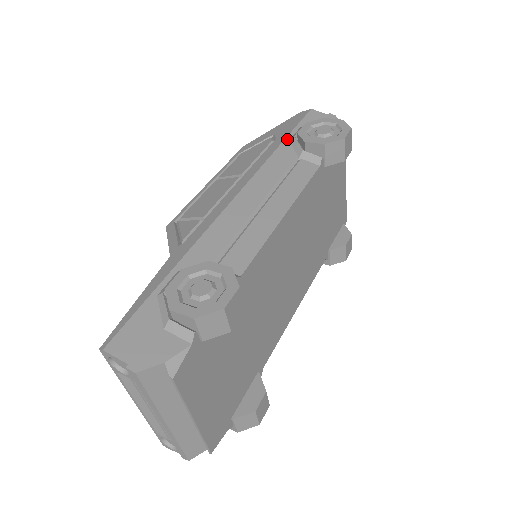
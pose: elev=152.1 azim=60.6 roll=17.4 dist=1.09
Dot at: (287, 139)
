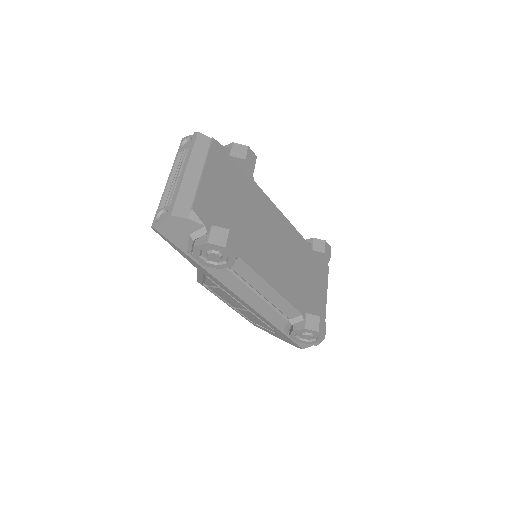
Dot at: occluded
